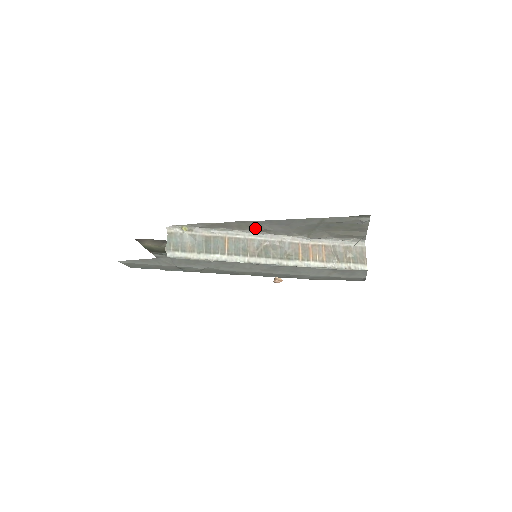
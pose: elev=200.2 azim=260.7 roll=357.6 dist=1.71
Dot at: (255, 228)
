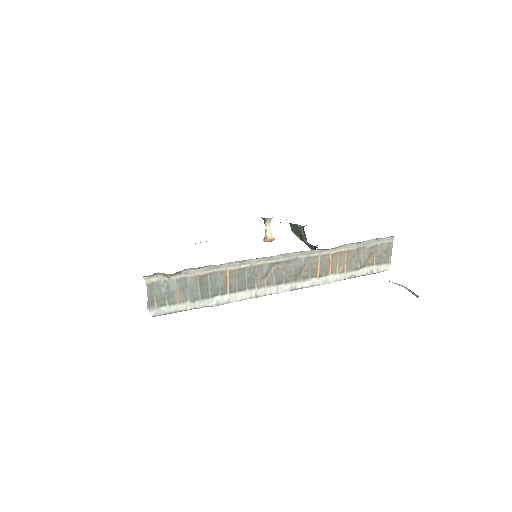
Dot at: occluded
